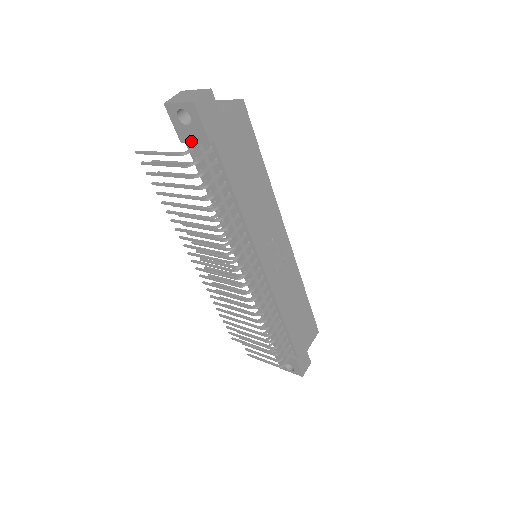
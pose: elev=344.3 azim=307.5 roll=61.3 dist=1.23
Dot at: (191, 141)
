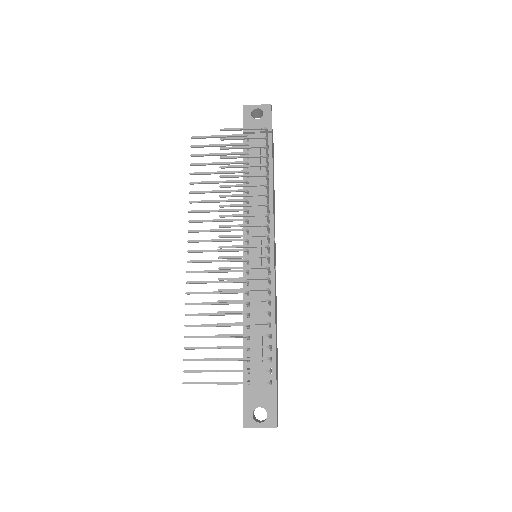
Dot at: (254, 130)
